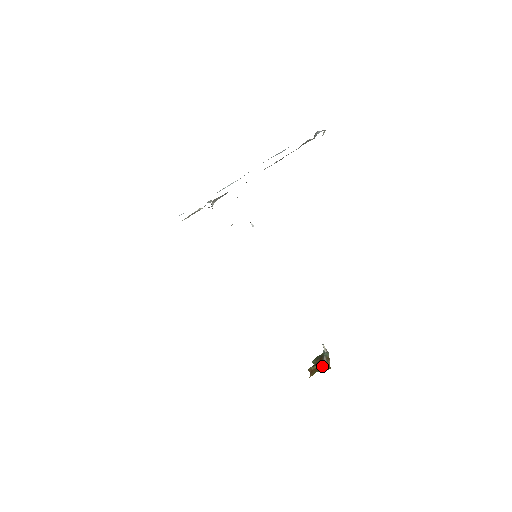
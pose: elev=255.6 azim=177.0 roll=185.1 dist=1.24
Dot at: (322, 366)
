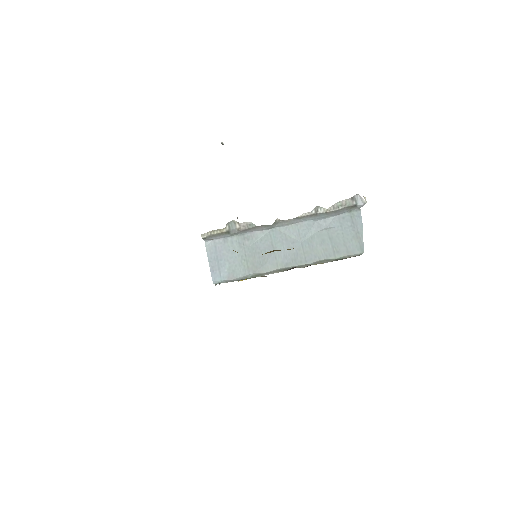
Dot at: occluded
